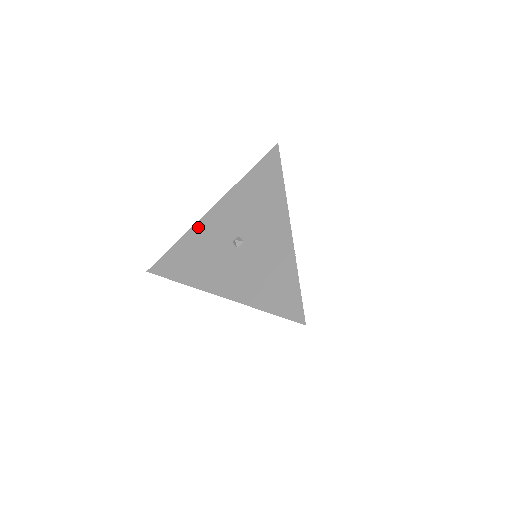
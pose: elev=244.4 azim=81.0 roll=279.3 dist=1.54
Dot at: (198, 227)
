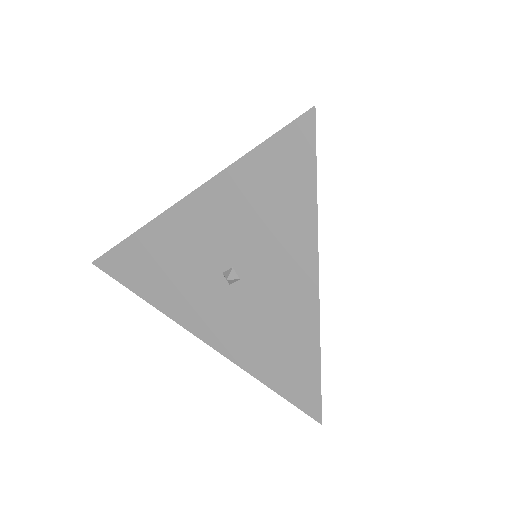
Dot at: (164, 224)
